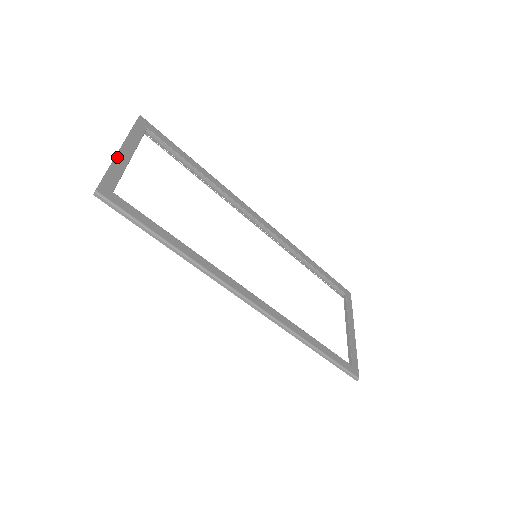
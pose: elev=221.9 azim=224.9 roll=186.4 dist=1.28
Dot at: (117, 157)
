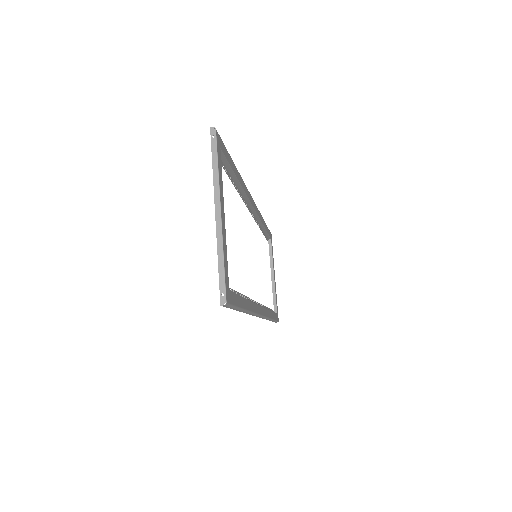
Dot at: (222, 231)
